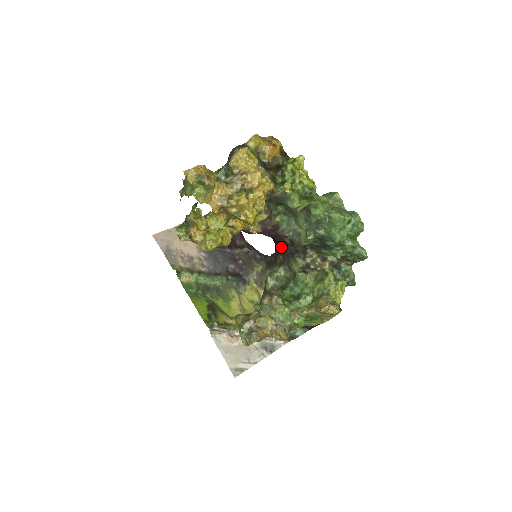
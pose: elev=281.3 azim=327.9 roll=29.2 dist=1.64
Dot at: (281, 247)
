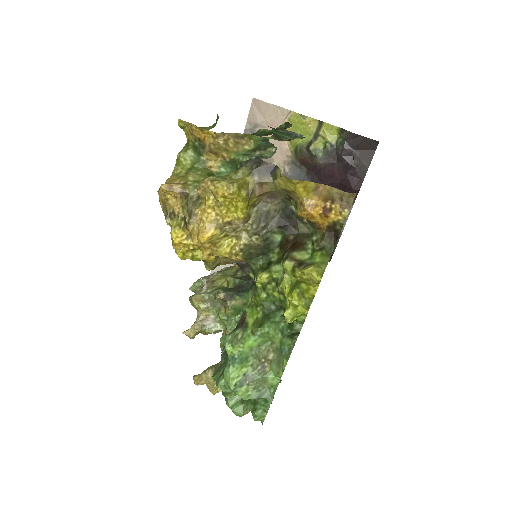
Dot at: occluded
